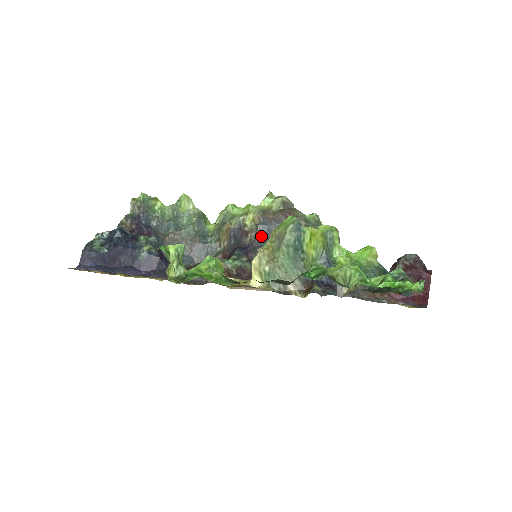
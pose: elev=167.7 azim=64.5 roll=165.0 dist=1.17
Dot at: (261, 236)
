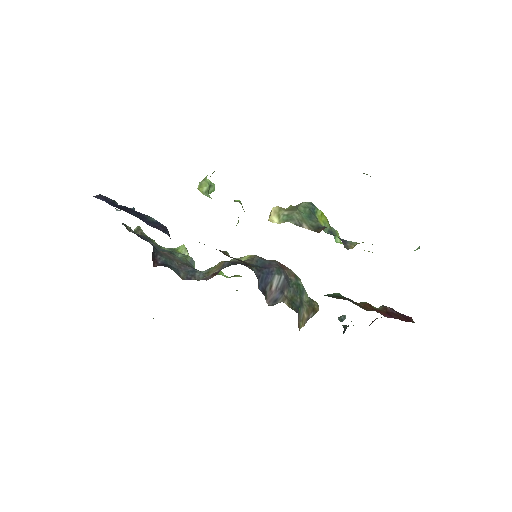
Dot at: (256, 264)
